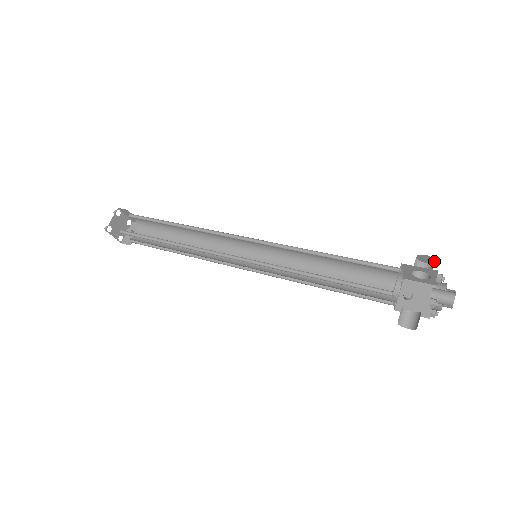
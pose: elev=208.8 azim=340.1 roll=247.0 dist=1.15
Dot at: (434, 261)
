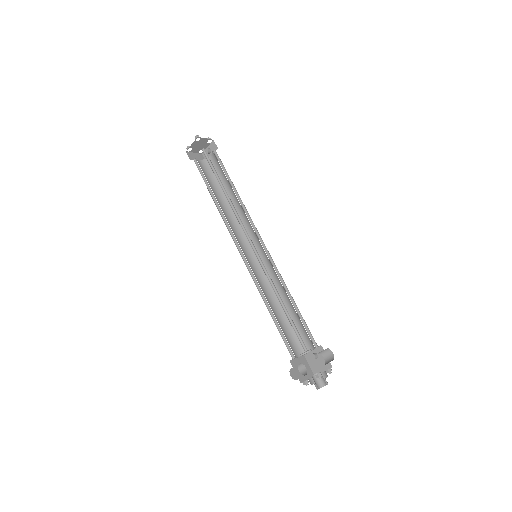
Dot at: (333, 359)
